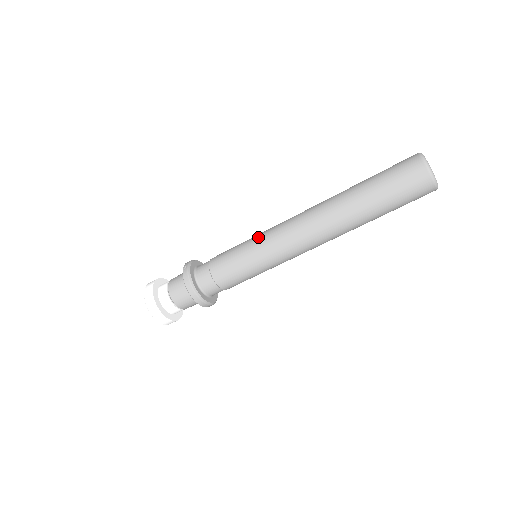
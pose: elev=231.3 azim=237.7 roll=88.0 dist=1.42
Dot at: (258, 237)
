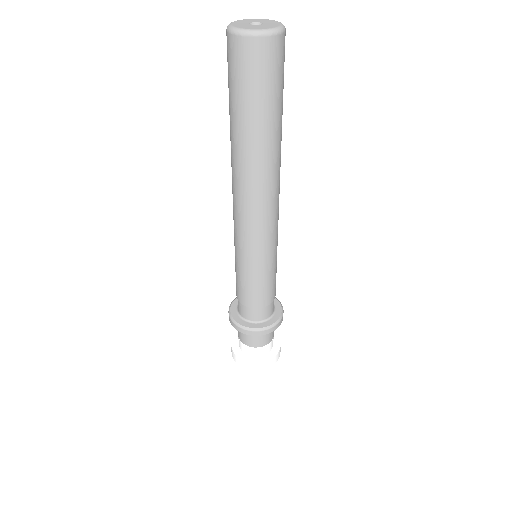
Dot at: occluded
